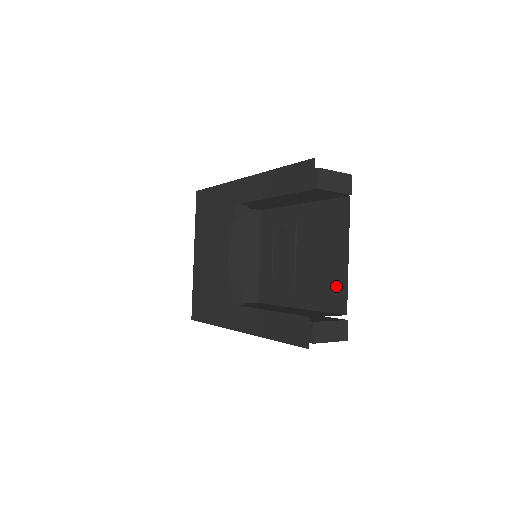
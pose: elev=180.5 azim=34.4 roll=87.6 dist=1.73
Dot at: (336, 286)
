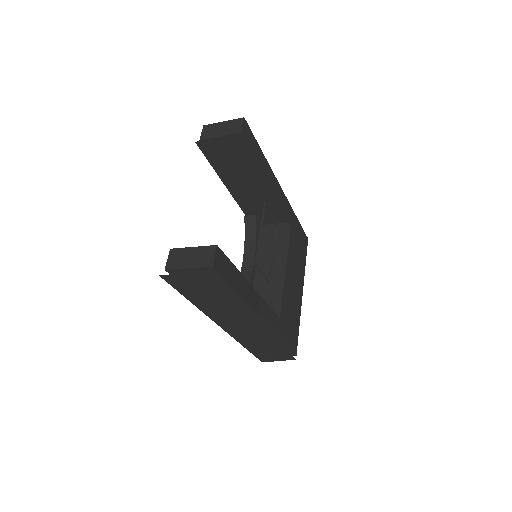
Dot at: occluded
